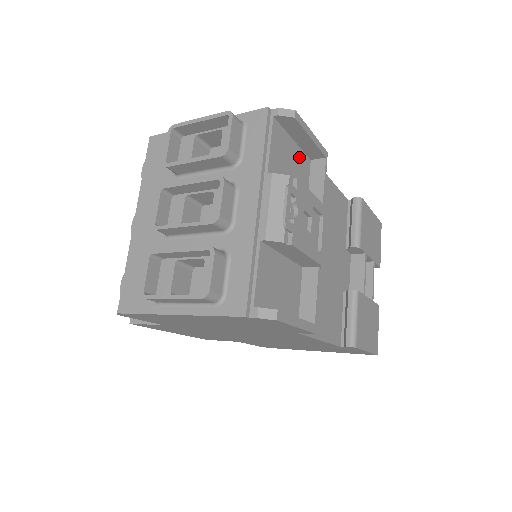
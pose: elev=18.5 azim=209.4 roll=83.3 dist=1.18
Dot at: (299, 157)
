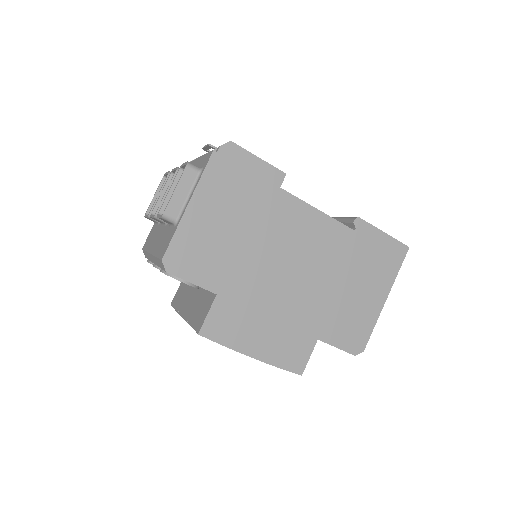
Dot at: occluded
